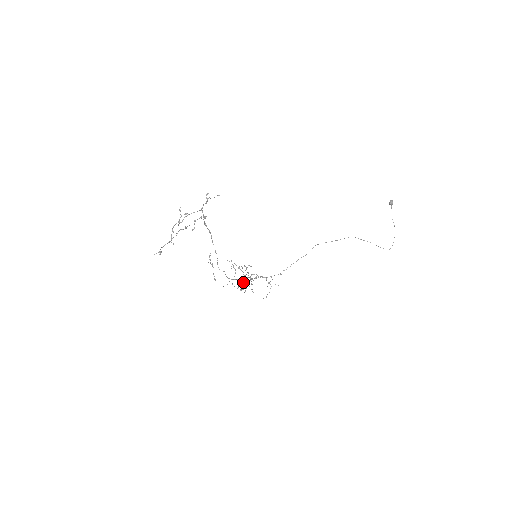
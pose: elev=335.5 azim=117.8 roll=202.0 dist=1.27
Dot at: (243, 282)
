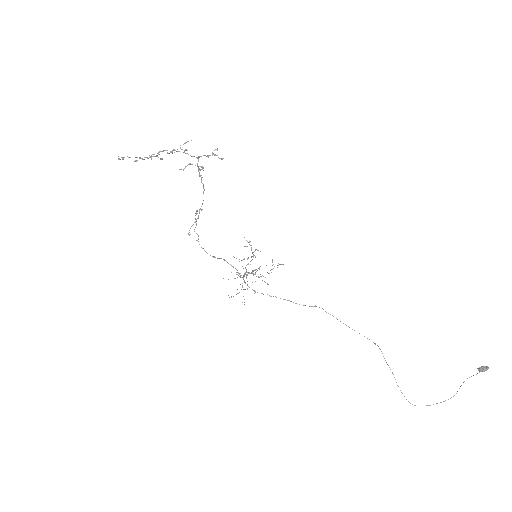
Dot at: (255, 272)
